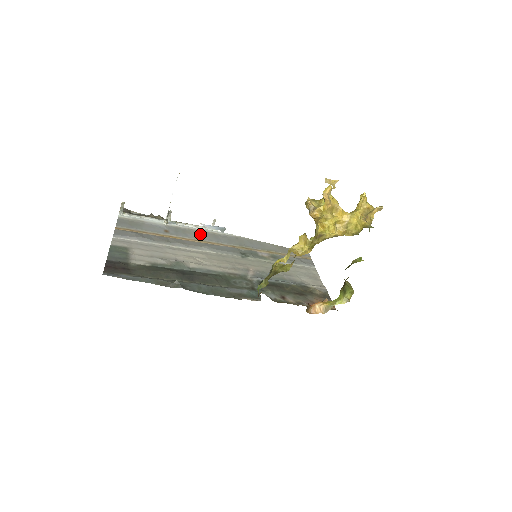
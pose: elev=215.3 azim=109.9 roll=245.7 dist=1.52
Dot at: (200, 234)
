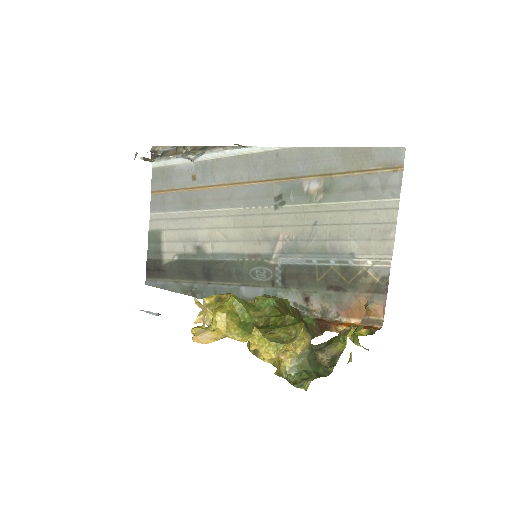
Dot at: (229, 167)
